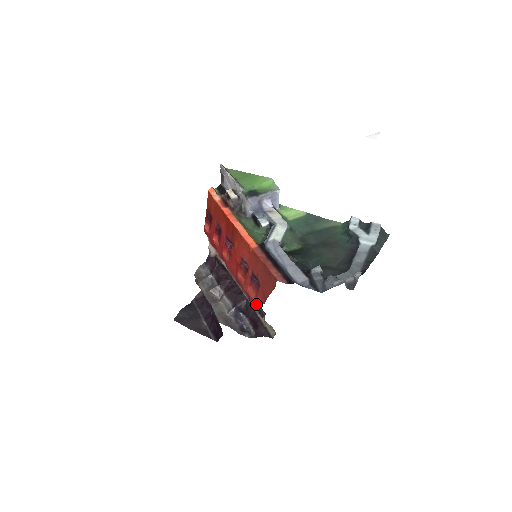
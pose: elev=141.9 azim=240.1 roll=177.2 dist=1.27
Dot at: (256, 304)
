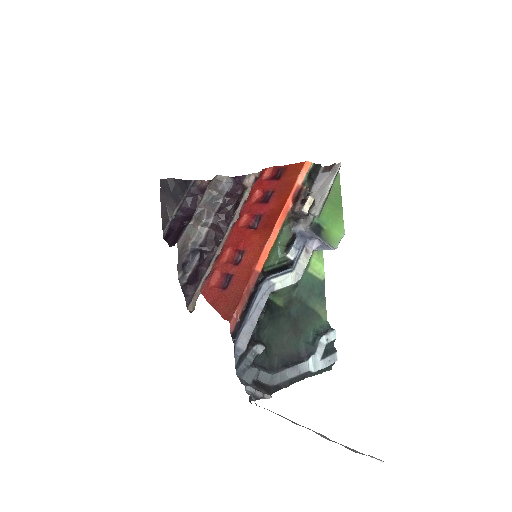
Dot at: (206, 290)
